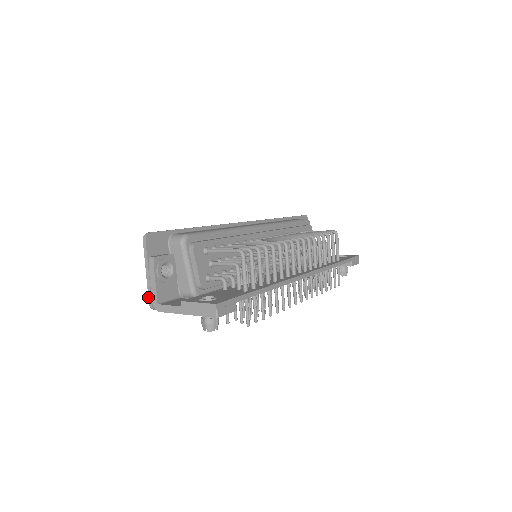
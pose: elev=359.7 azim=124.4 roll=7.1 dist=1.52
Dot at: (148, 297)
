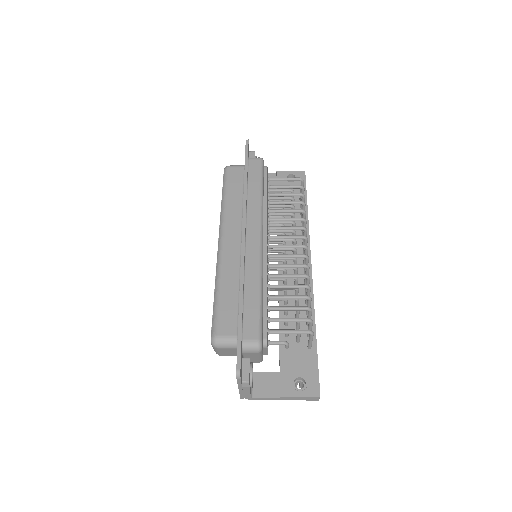
Dot at: (240, 397)
